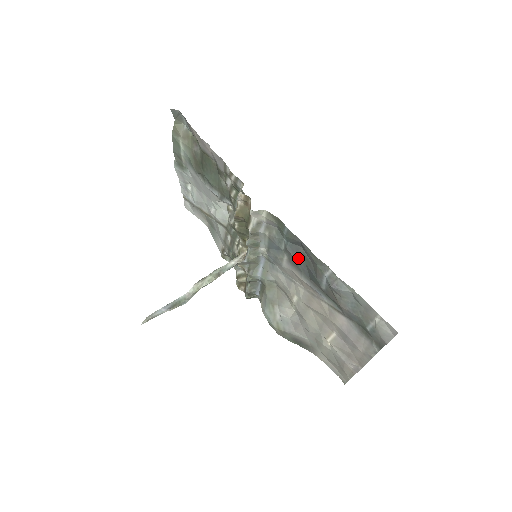
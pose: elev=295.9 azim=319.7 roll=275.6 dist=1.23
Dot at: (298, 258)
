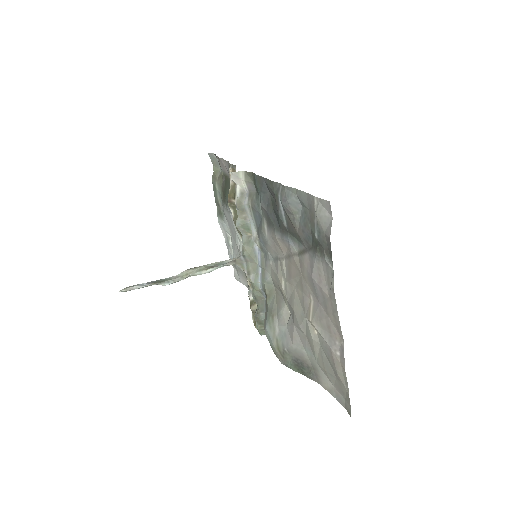
Dot at: (269, 208)
